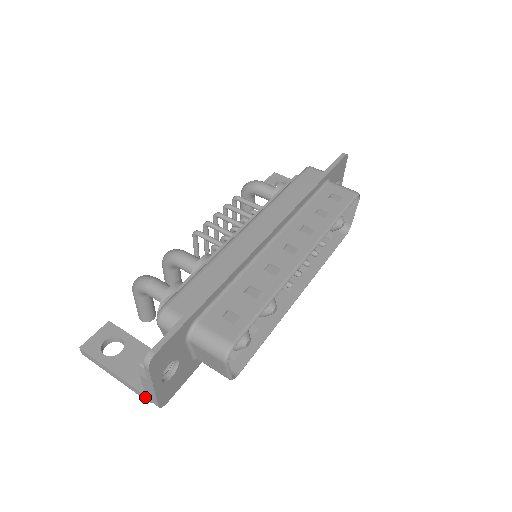
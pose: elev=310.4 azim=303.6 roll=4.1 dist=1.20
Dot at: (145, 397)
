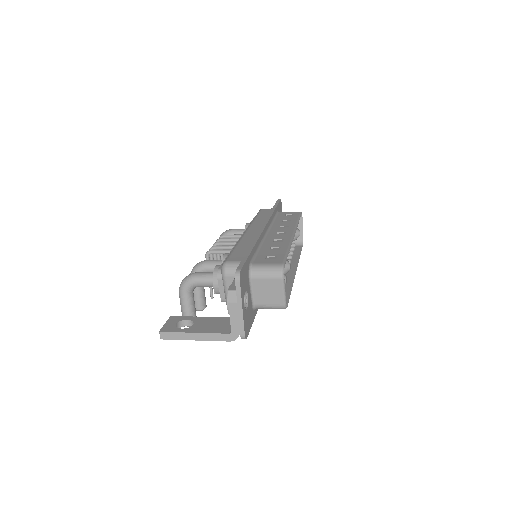
Dot at: (230, 336)
